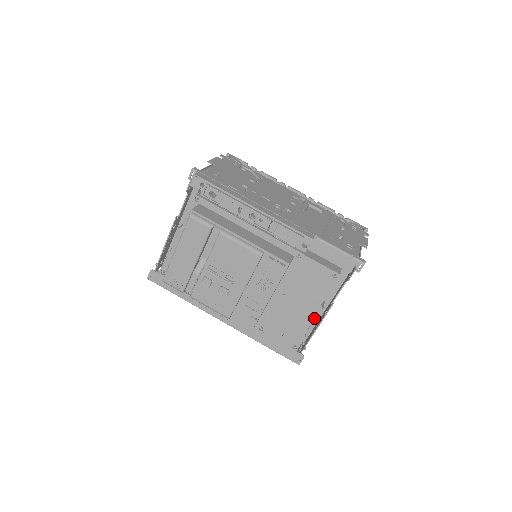
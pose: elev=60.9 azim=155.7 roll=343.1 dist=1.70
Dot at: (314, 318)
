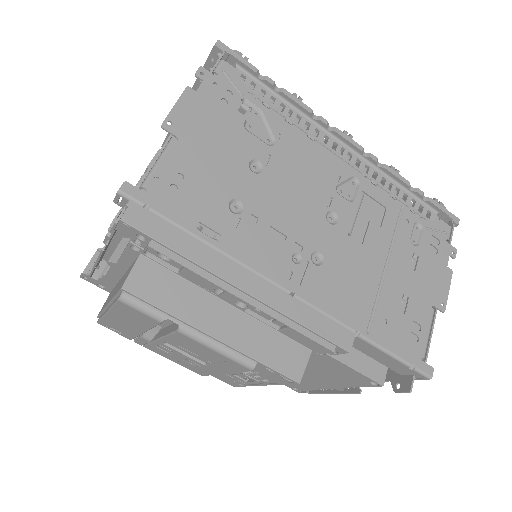
Dot at: occluded
